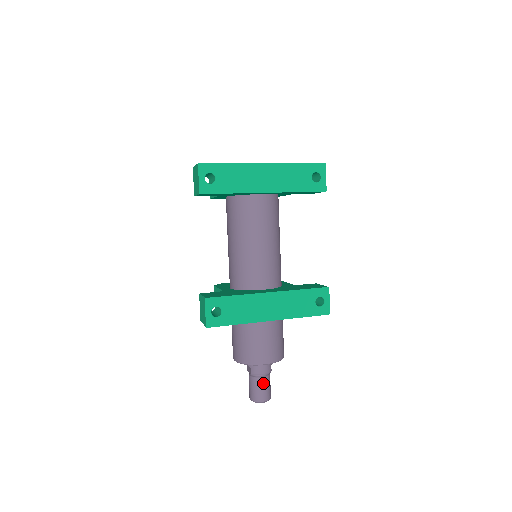
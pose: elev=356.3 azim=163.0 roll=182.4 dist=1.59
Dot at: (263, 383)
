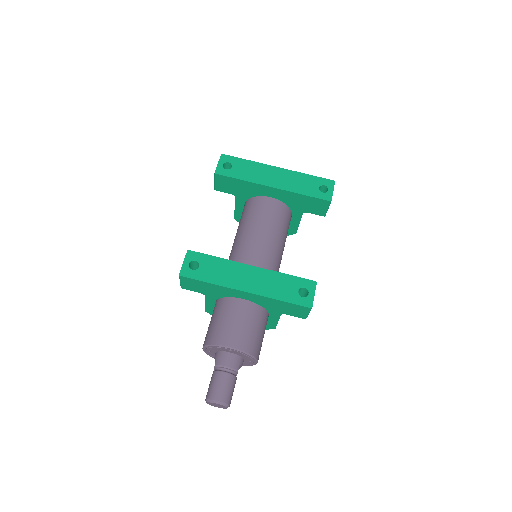
Dot at: (224, 379)
